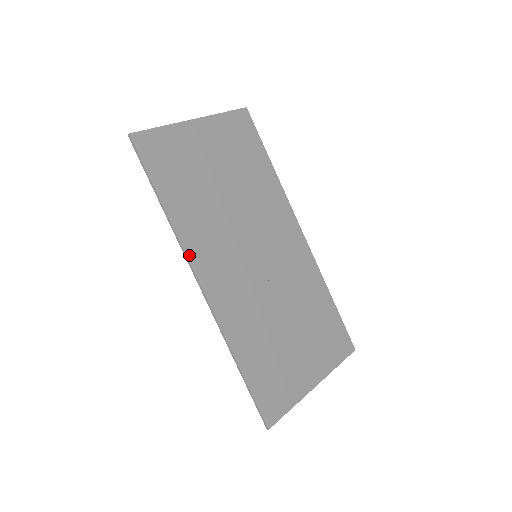
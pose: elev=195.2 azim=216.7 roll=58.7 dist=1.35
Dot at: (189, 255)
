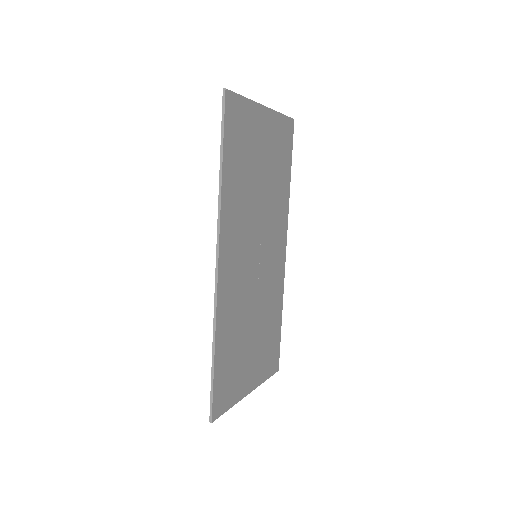
Dot at: (221, 231)
